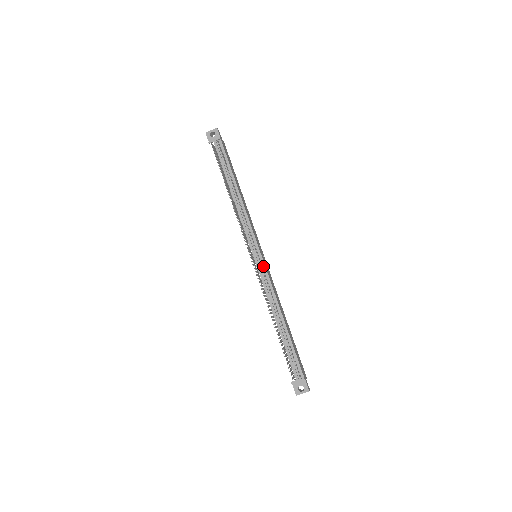
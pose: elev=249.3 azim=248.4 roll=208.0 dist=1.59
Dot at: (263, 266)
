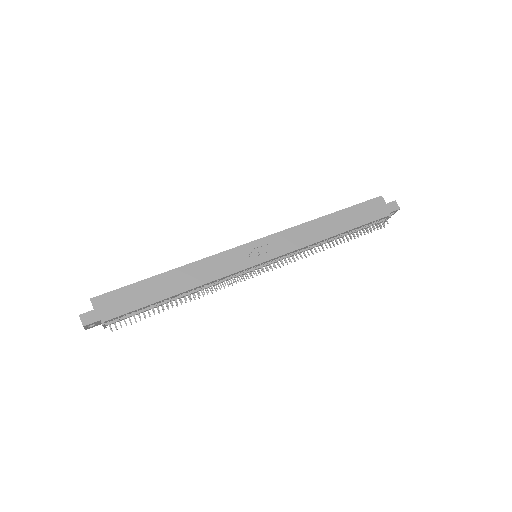
Dot at: (276, 259)
